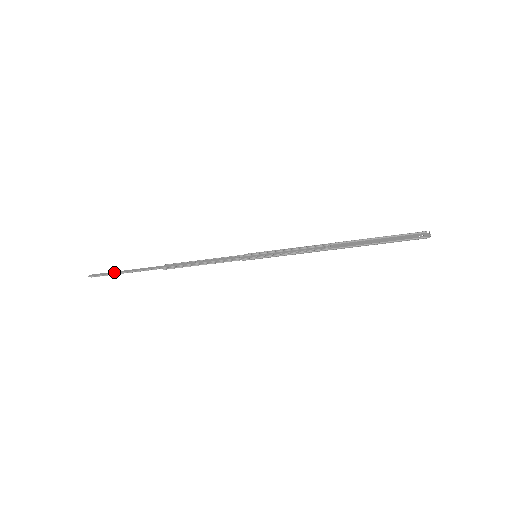
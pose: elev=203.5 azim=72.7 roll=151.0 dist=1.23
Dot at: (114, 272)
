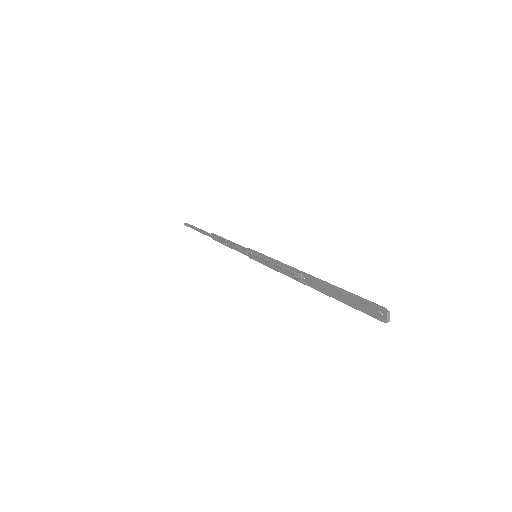
Dot at: (192, 228)
